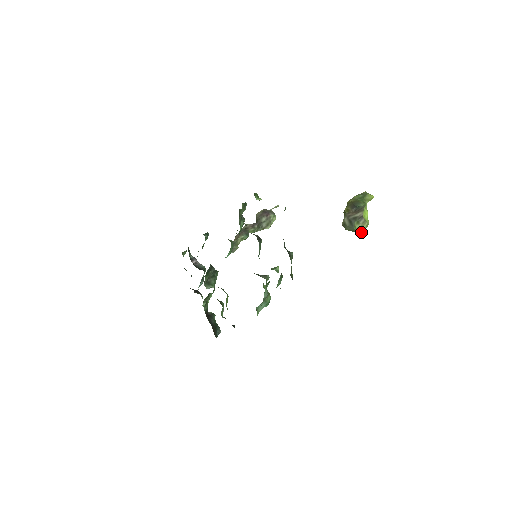
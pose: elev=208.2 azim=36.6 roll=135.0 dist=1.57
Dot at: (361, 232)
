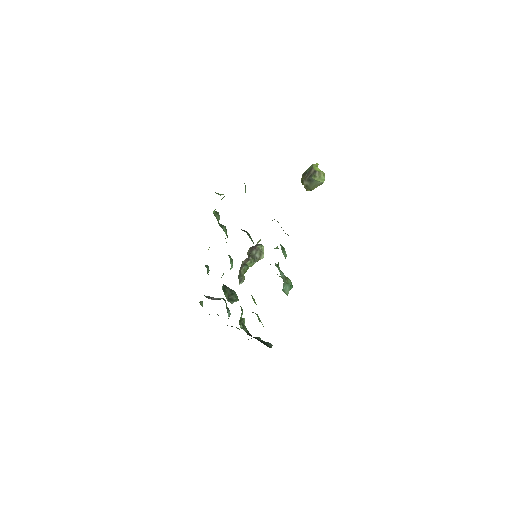
Dot at: (322, 181)
